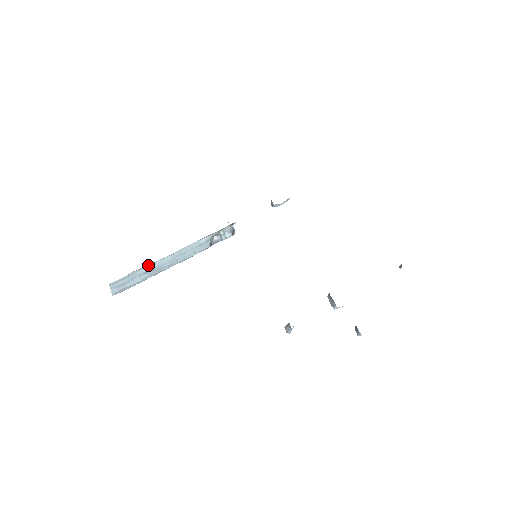
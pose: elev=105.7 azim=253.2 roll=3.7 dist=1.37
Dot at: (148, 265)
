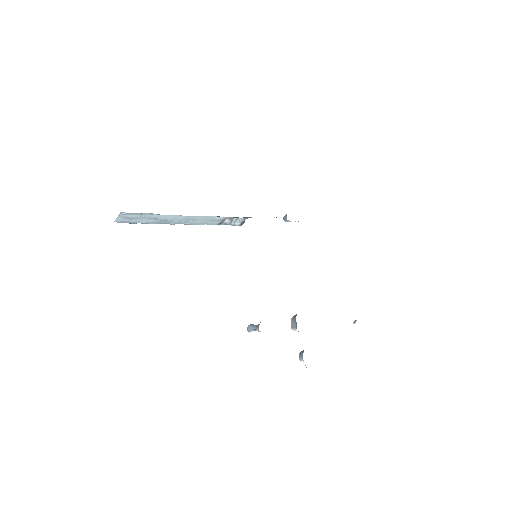
Dot at: occluded
